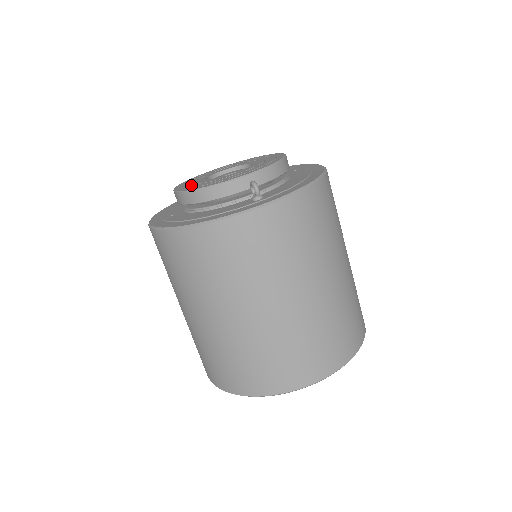
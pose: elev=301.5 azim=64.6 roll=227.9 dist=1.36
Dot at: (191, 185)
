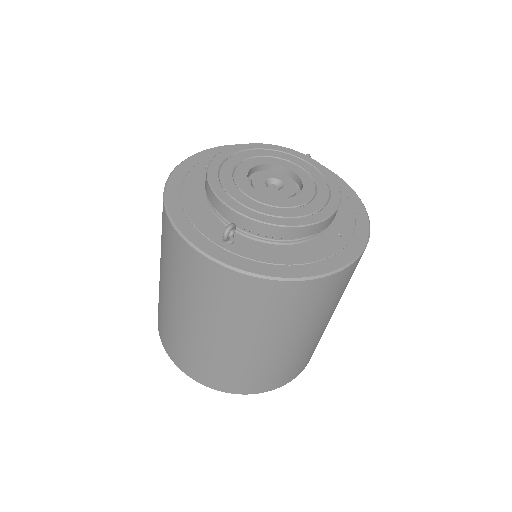
Dot at: (231, 162)
